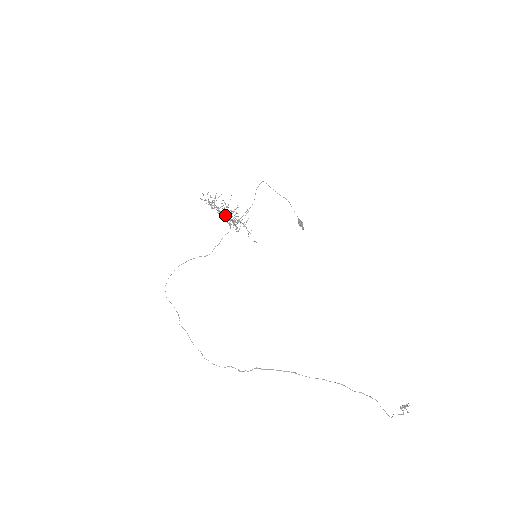
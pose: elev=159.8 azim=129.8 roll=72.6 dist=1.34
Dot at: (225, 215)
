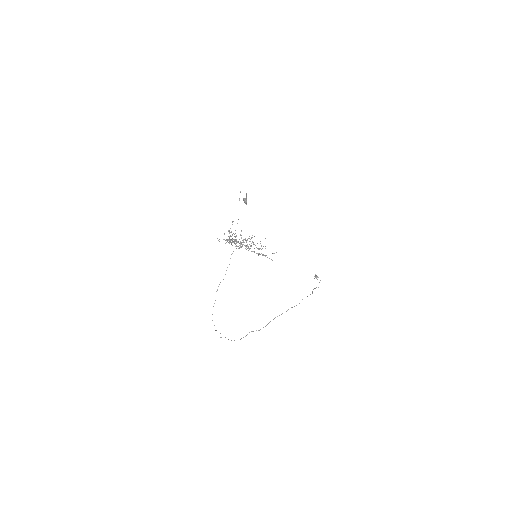
Dot at: (241, 244)
